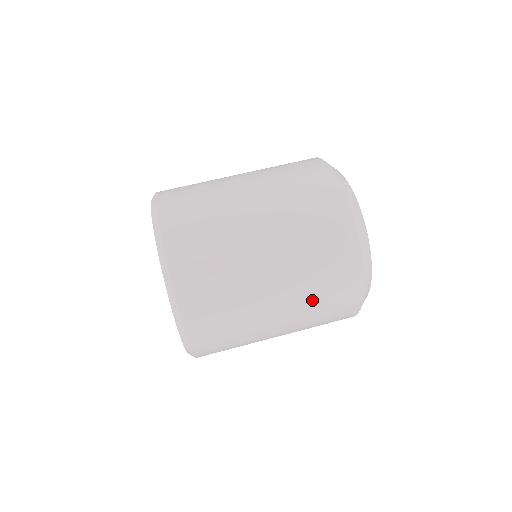
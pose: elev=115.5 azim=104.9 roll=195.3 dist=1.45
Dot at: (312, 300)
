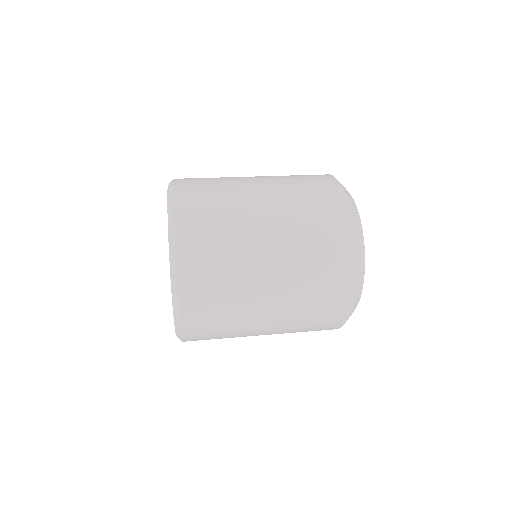
Dot at: (301, 316)
